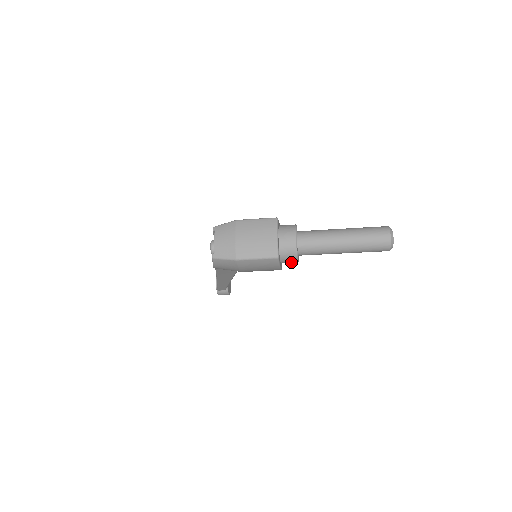
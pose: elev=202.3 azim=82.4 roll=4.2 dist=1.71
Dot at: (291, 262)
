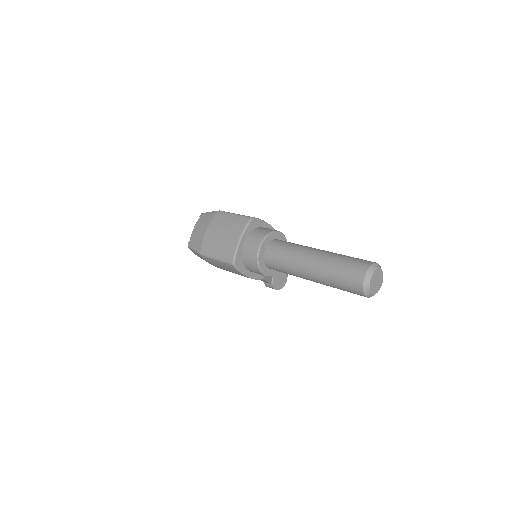
Dot at: (260, 274)
